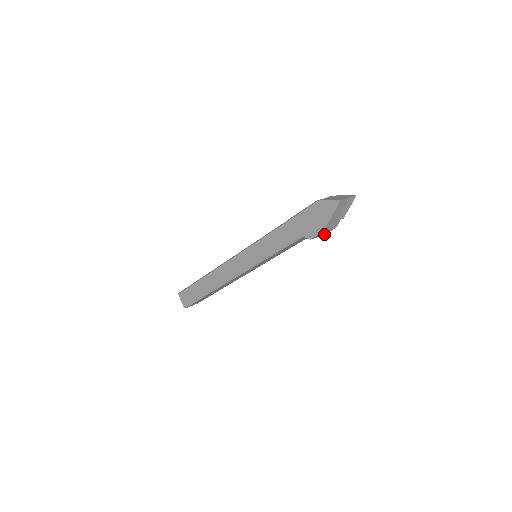
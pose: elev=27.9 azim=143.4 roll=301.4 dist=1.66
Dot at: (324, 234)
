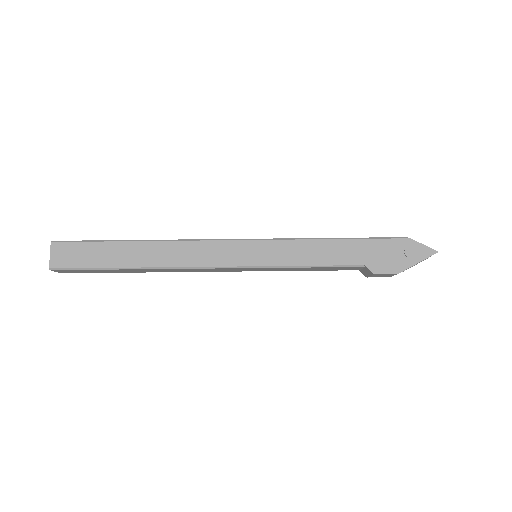
Dot at: (371, 276)
